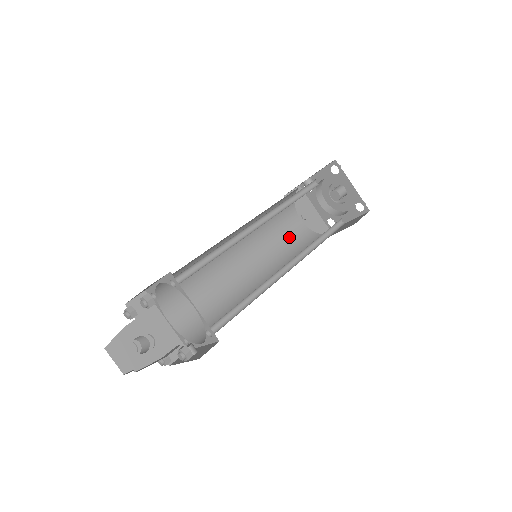
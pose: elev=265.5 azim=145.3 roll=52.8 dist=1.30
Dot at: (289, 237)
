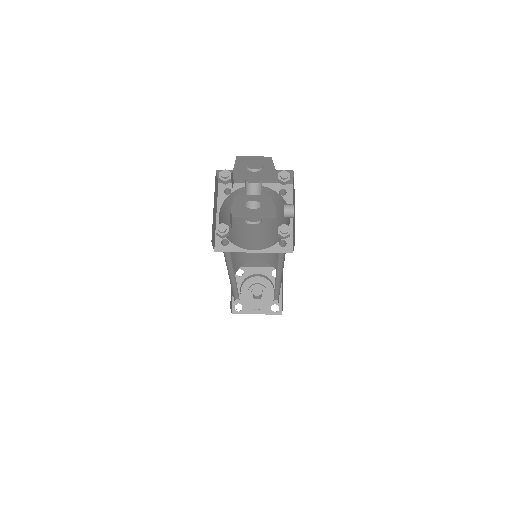
Dot at: occluded
